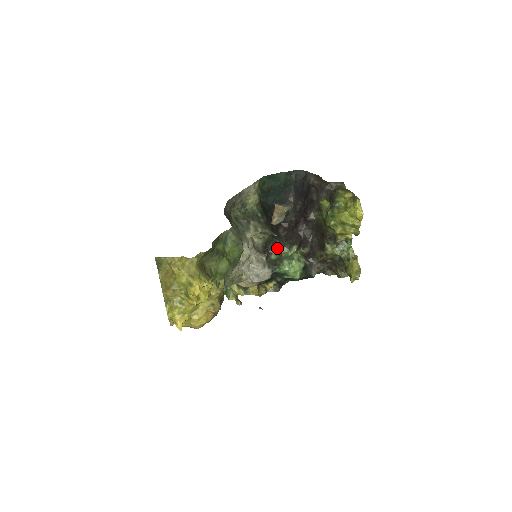
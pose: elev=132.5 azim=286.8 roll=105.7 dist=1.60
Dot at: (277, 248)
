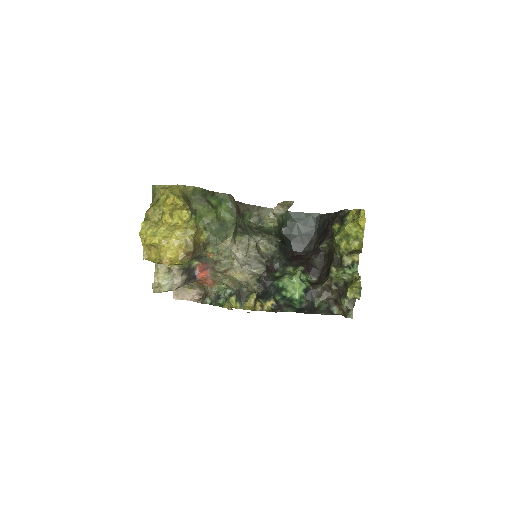
Dot at: (283, 268)
